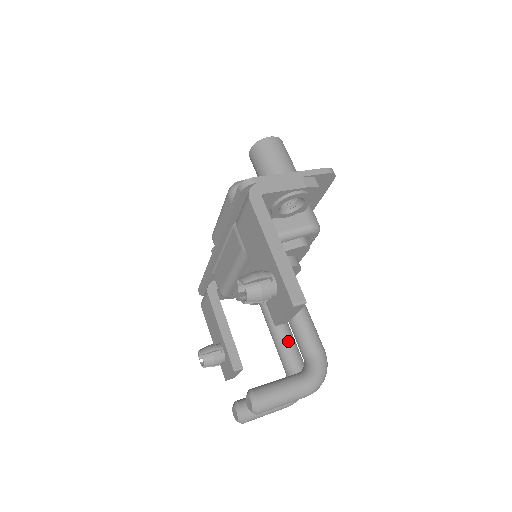
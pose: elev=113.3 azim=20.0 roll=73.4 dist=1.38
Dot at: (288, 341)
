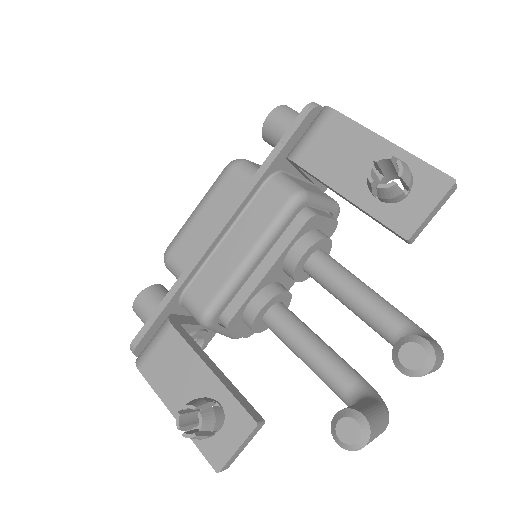
Dot at: (334, 351)
